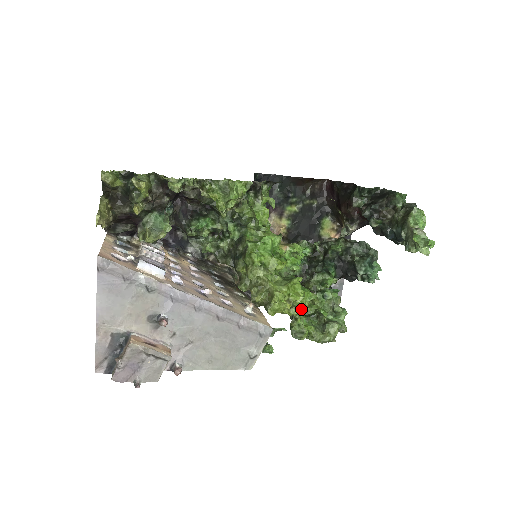
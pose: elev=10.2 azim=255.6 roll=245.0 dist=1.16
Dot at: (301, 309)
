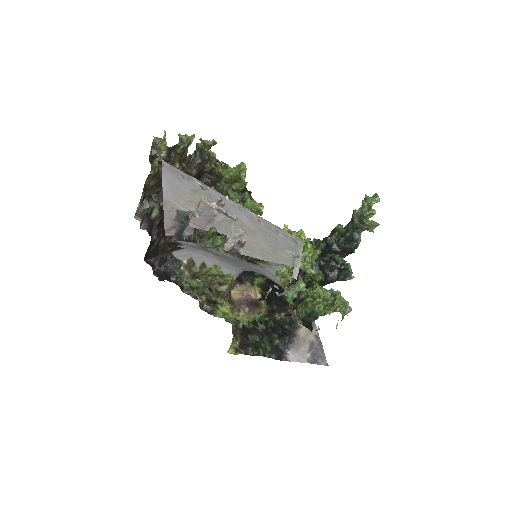
Dot at: (307, 295)
